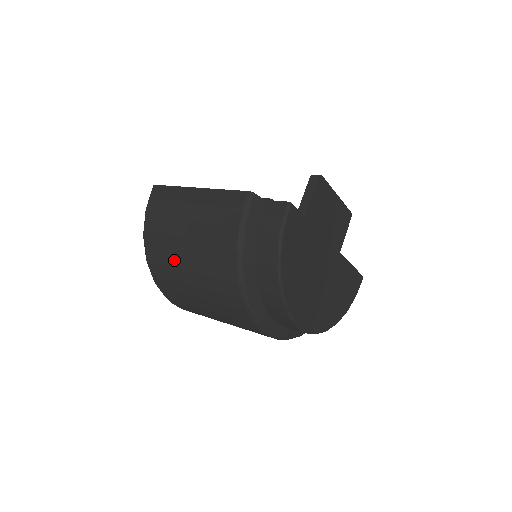
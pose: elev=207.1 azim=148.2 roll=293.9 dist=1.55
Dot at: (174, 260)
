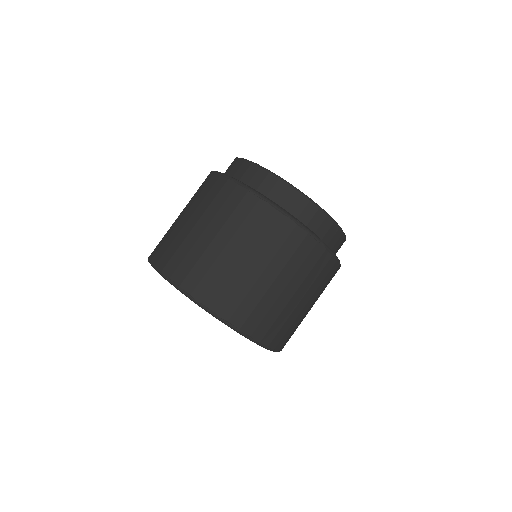
Dot at: (198, 249)
